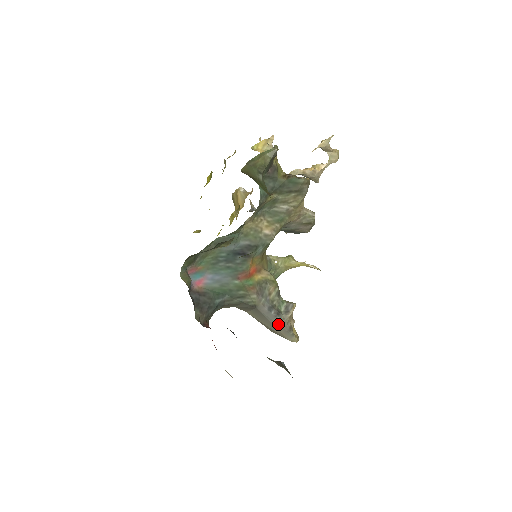
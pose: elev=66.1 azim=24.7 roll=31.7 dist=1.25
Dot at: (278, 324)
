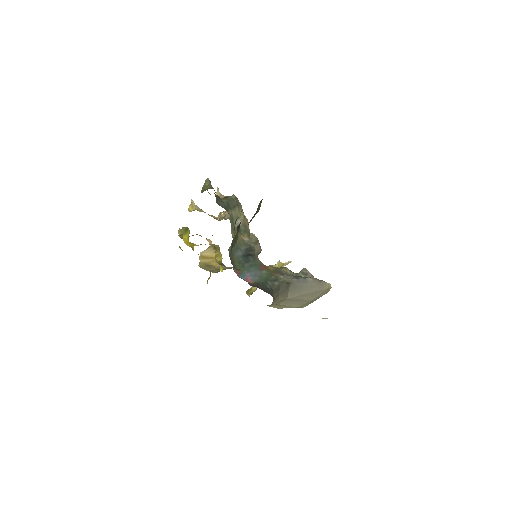
Dot at: (311, 283)
